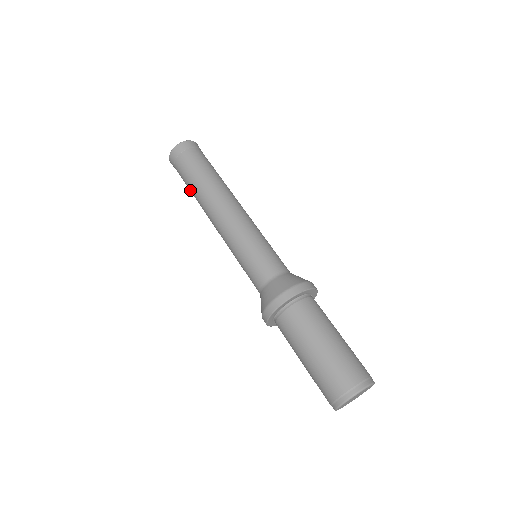
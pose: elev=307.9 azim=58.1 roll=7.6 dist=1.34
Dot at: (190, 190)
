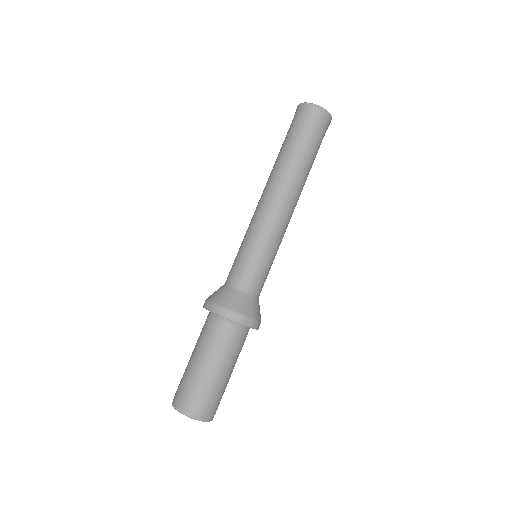
Dot at: occluded
